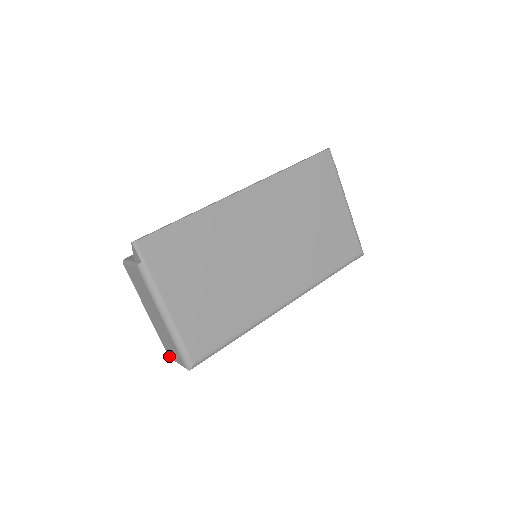
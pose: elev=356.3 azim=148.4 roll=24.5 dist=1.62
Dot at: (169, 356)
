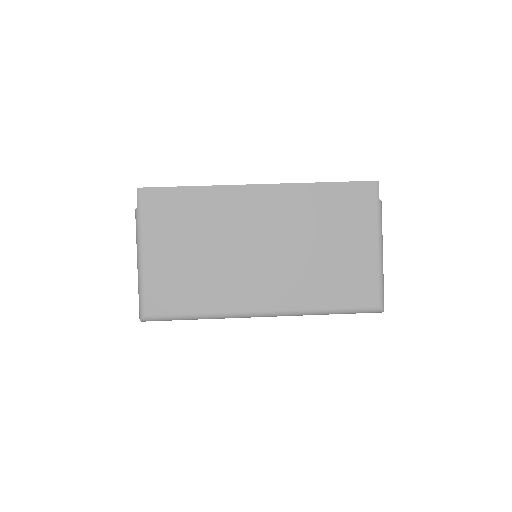
Dot at: occluded
